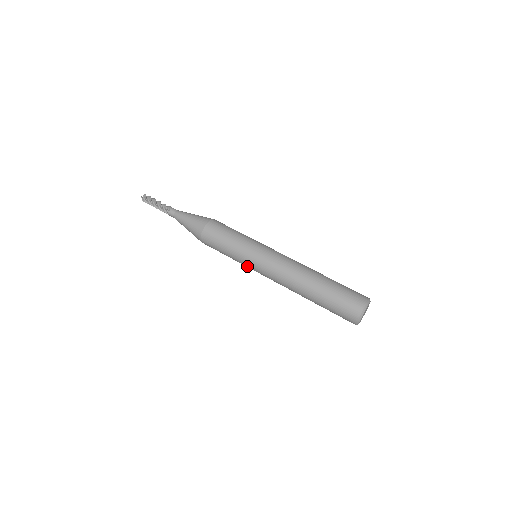
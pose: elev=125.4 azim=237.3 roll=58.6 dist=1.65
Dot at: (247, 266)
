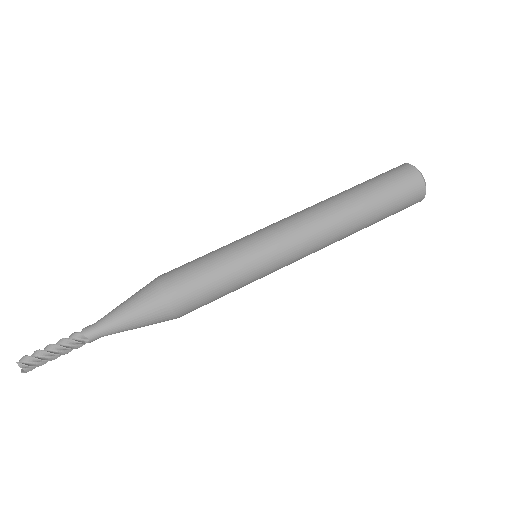
Dot at: occluded
